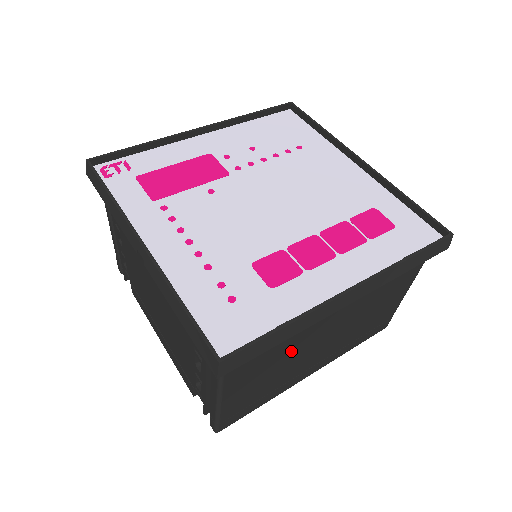
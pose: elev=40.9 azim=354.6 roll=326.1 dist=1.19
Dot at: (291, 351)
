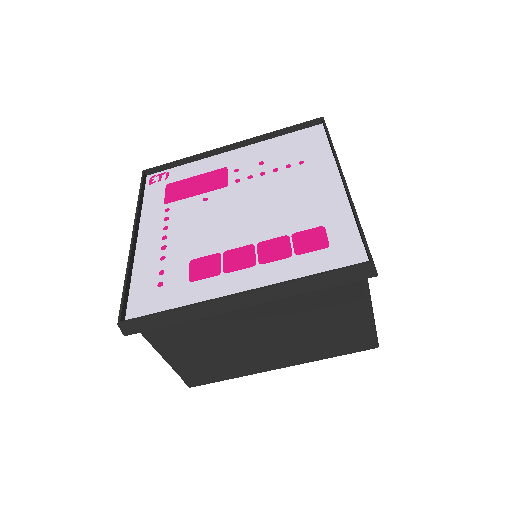
Dot at: (219, 337)
